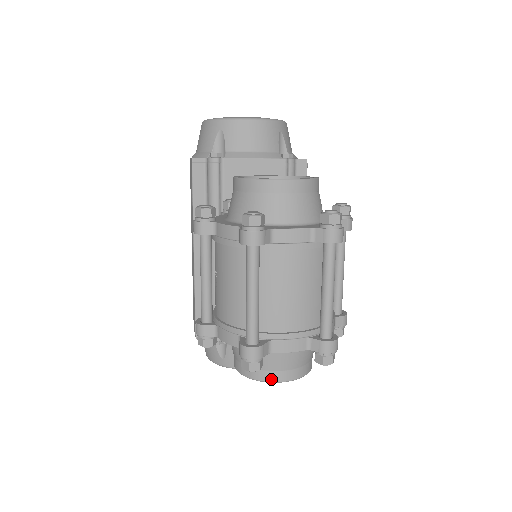
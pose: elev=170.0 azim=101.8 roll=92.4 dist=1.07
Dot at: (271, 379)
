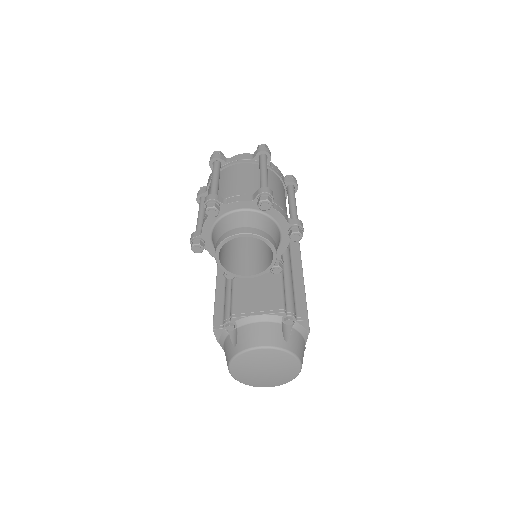
Dot at: (232, 234)
